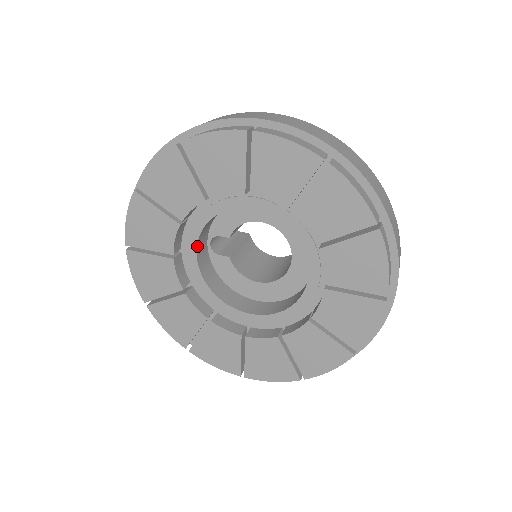
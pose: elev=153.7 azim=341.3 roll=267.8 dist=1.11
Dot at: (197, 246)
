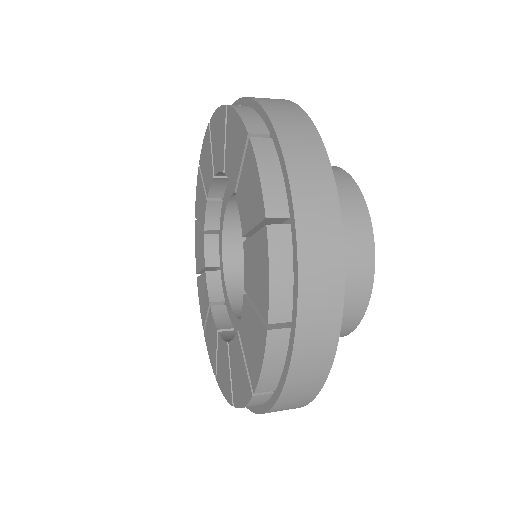
Dot at: (227, 286)
